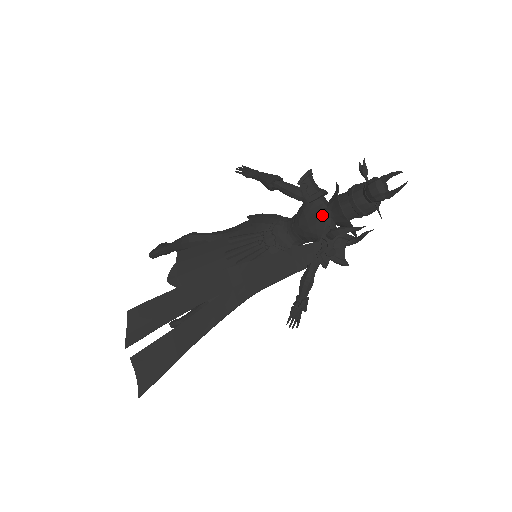
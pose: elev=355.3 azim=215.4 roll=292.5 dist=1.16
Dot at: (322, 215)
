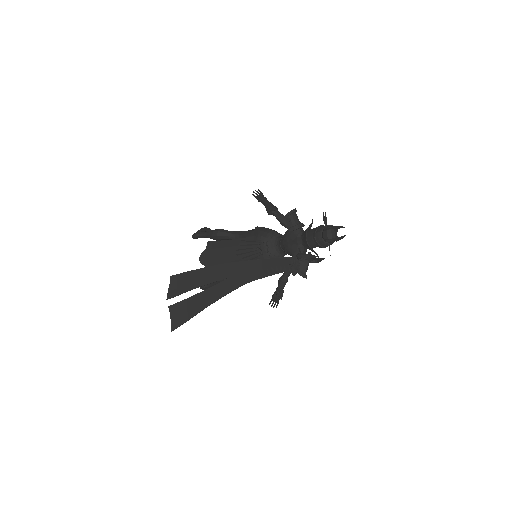
Dot at: (296, 241)
